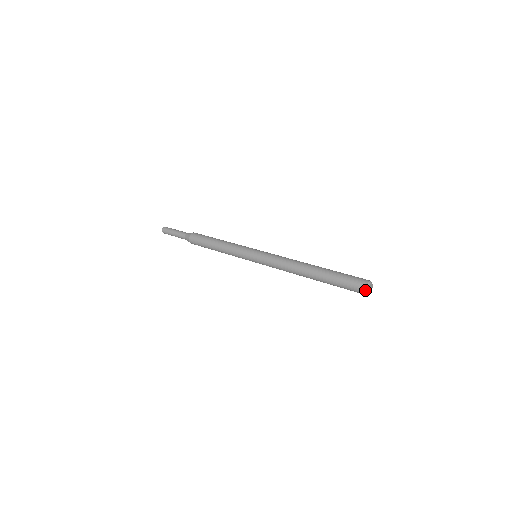
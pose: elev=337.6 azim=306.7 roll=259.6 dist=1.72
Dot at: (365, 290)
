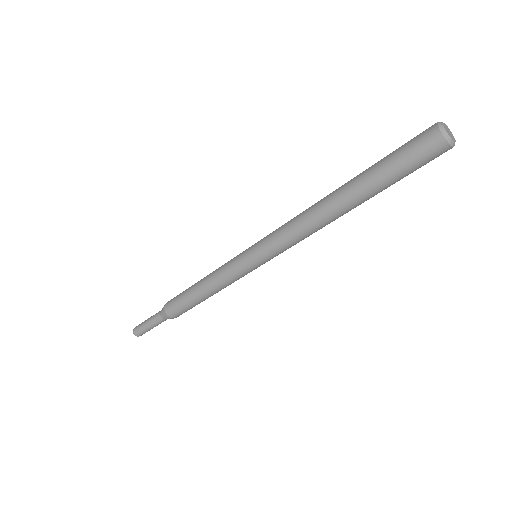
Dot at: (437, 122)
